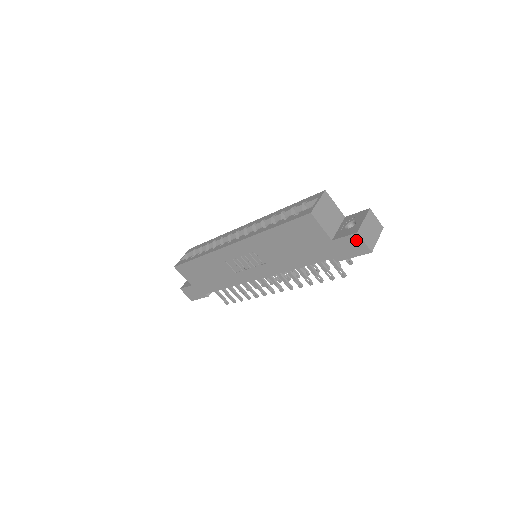
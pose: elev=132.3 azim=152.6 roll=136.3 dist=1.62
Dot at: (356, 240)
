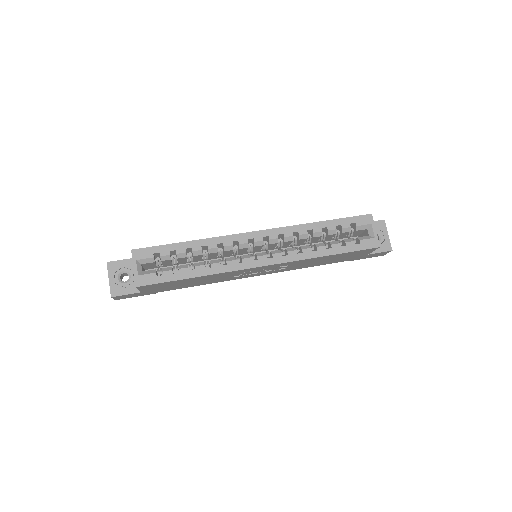
Dot at: (385, 253)
